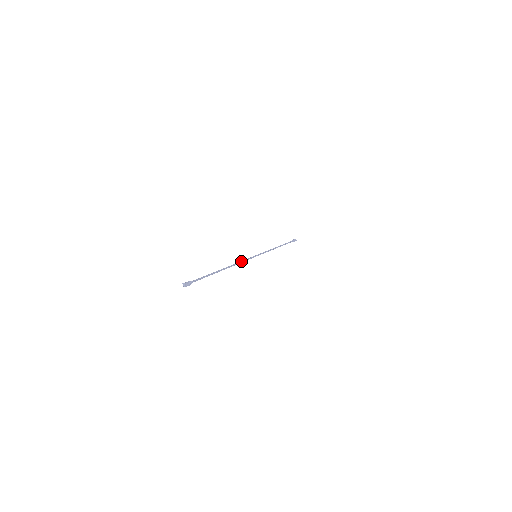
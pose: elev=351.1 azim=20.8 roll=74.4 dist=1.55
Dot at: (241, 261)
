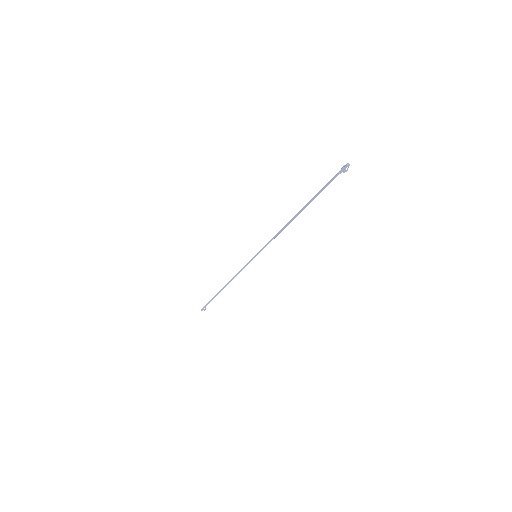
Dot at: (276, 236)
